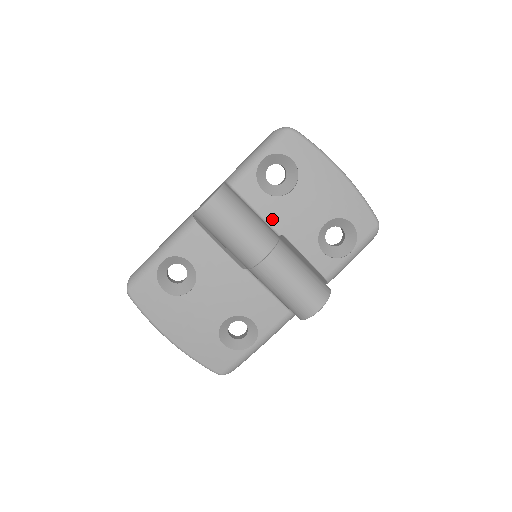
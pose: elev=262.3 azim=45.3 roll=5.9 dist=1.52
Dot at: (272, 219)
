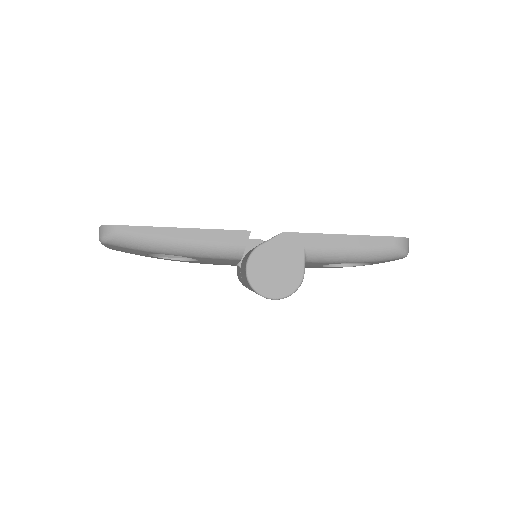
Dot at: occluded
